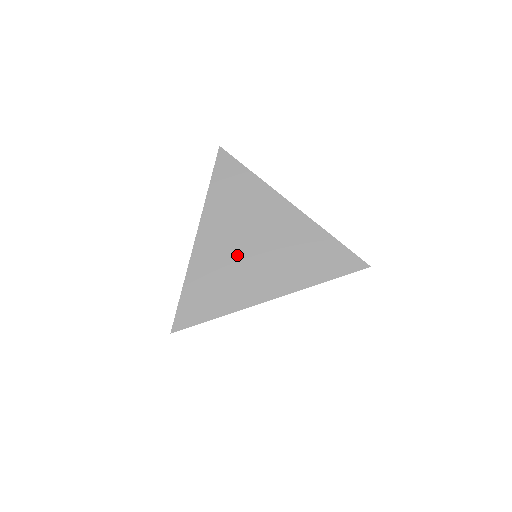
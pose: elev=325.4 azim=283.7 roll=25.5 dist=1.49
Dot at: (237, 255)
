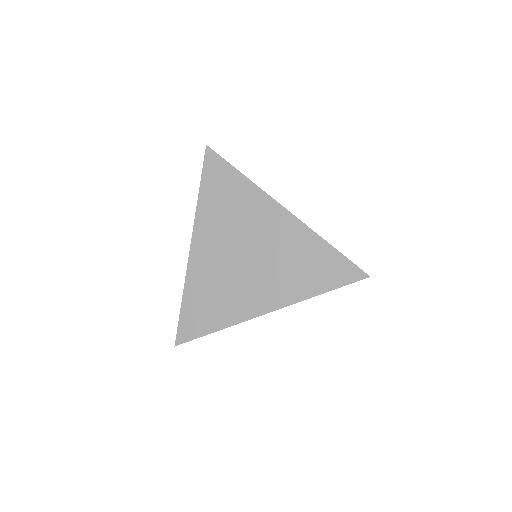
Dot at: (232, 267)
